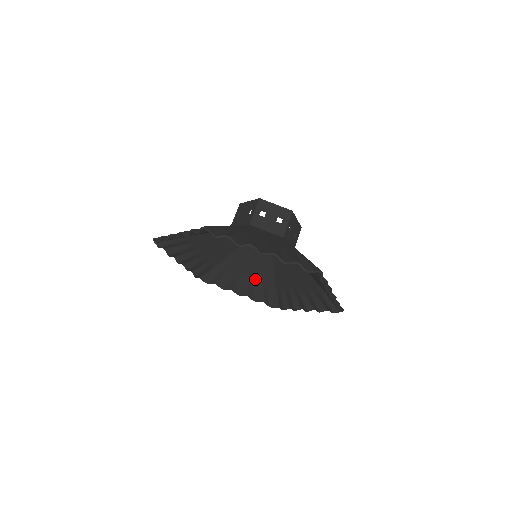
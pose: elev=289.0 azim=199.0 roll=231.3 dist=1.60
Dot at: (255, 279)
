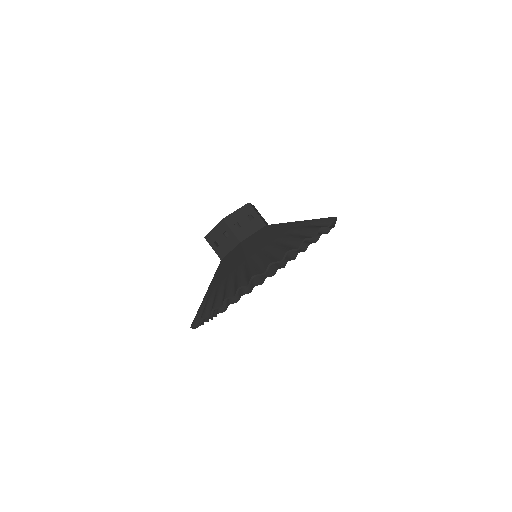
Dot at: occluded
